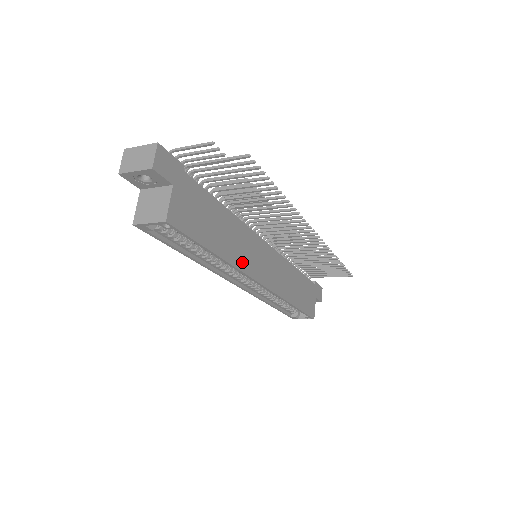
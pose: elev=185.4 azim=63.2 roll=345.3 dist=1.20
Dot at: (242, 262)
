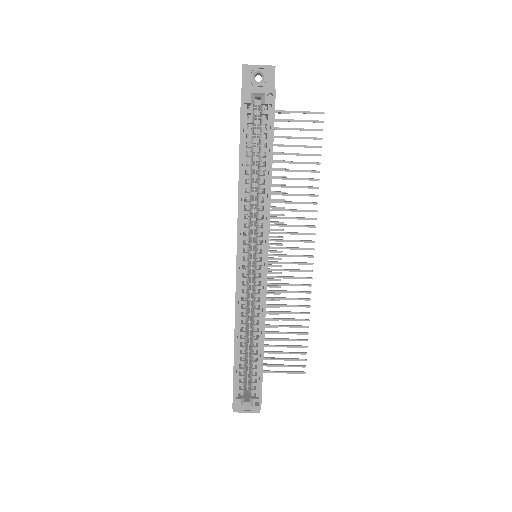
Dot at: occluded
